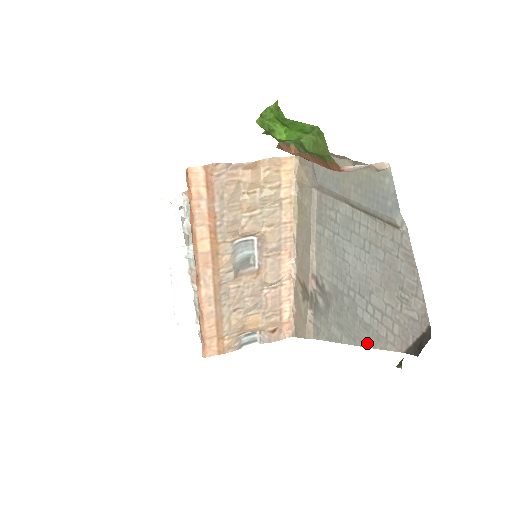
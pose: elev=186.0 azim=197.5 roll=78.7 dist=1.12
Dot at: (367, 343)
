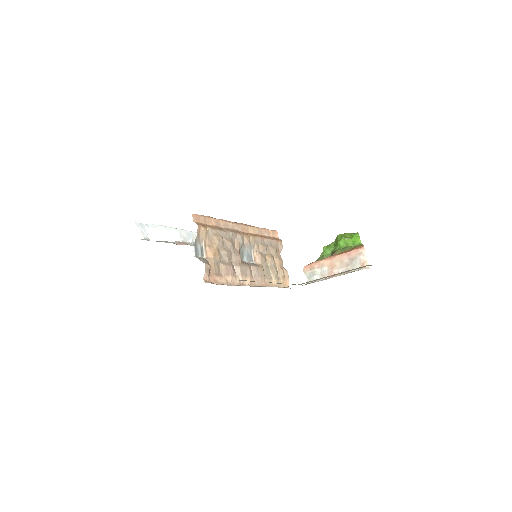
Dot at: occluded
